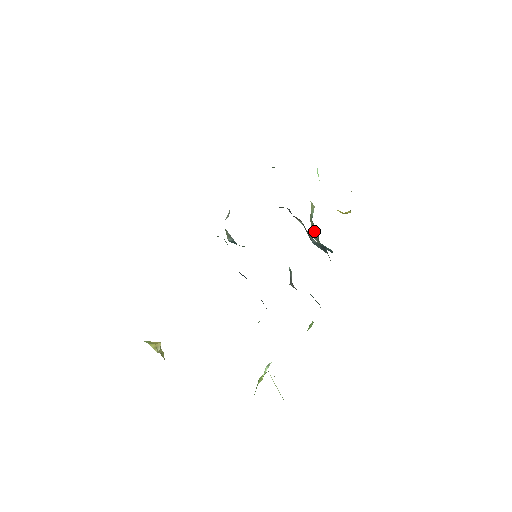
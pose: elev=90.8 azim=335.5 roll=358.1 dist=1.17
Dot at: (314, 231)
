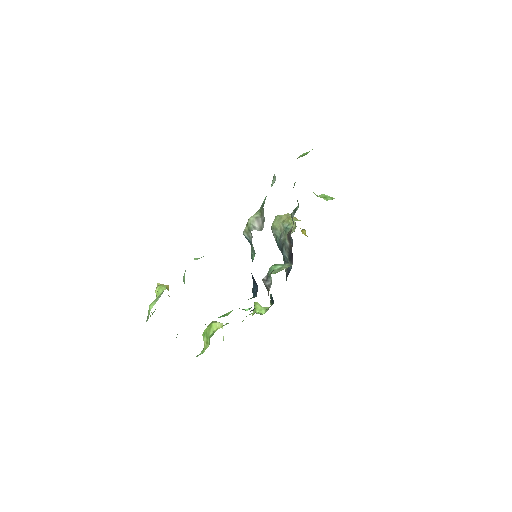
Dot at: (278, 229)
